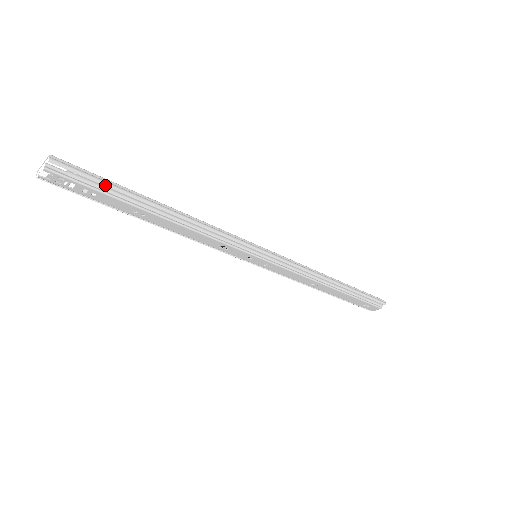
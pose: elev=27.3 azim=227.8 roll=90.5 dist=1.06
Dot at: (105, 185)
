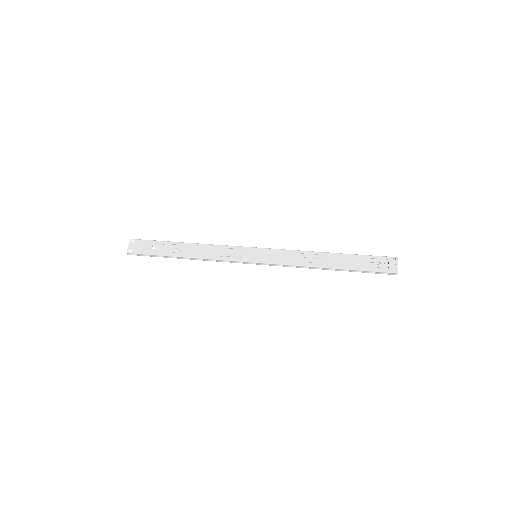
Dot at: (153, 256)
